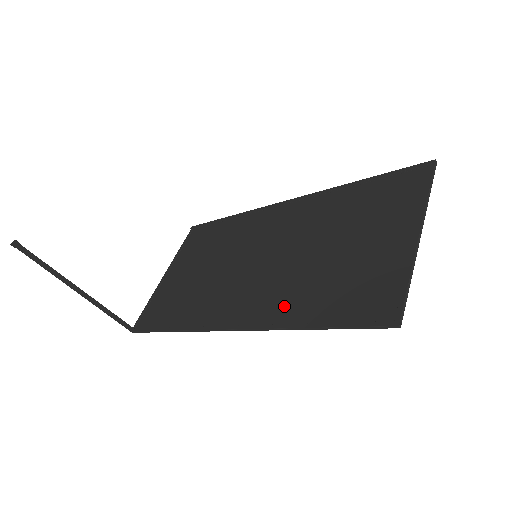
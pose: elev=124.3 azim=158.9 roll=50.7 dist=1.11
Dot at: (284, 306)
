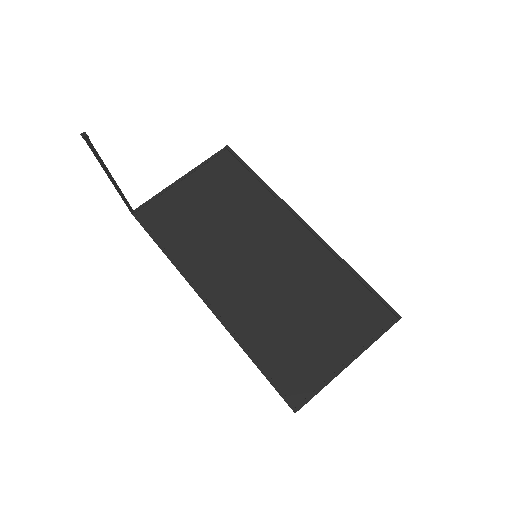
Dot at: (248, 326)
